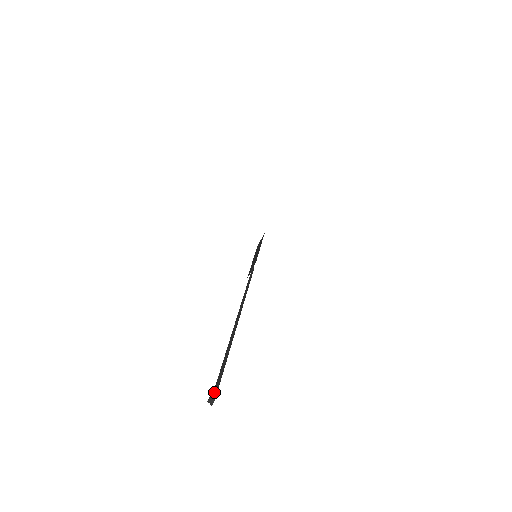
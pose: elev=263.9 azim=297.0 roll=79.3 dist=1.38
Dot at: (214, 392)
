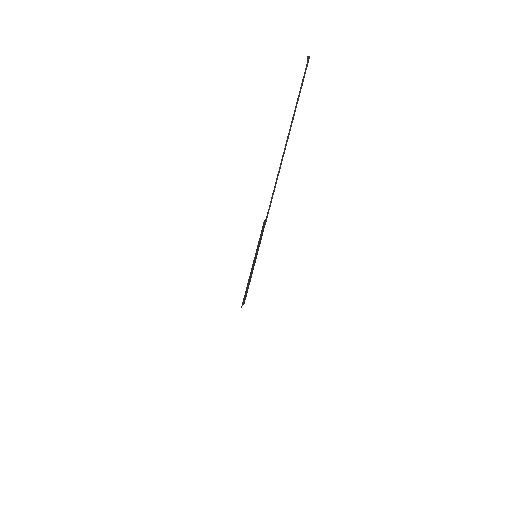
Dot at: (307, 62)
